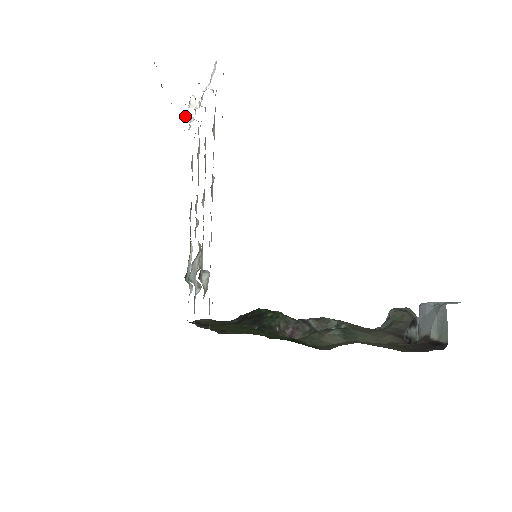
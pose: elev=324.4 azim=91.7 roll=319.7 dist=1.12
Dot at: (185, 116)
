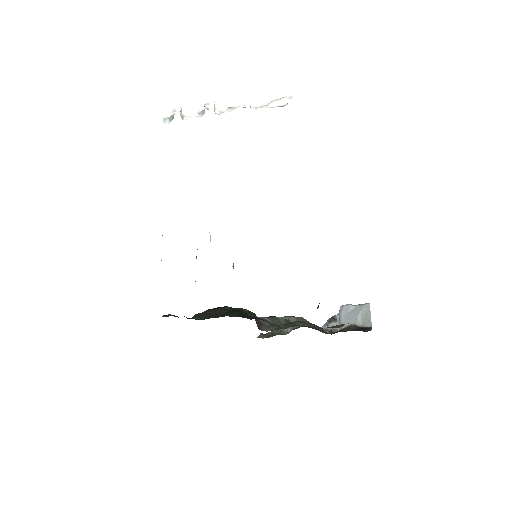
Dot at: (180, 111)
